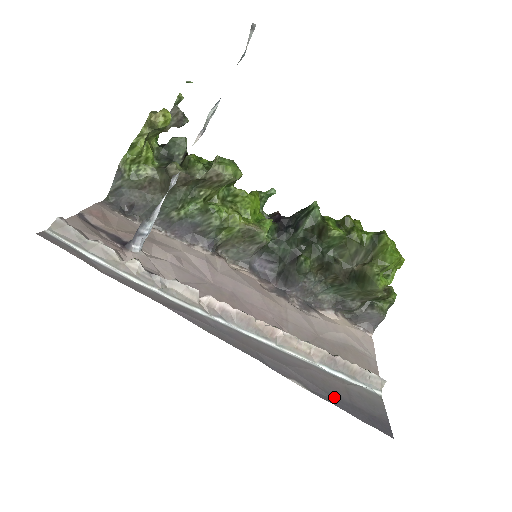
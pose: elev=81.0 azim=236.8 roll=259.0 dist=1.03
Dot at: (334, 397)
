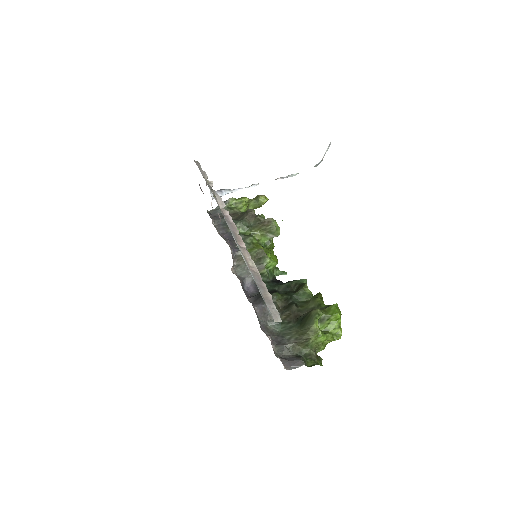
Dot at: occluded
